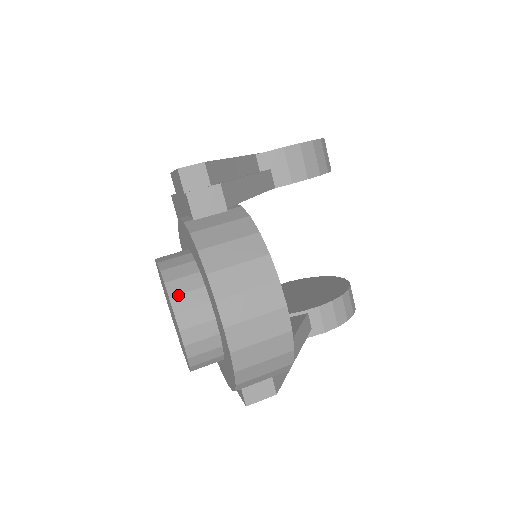
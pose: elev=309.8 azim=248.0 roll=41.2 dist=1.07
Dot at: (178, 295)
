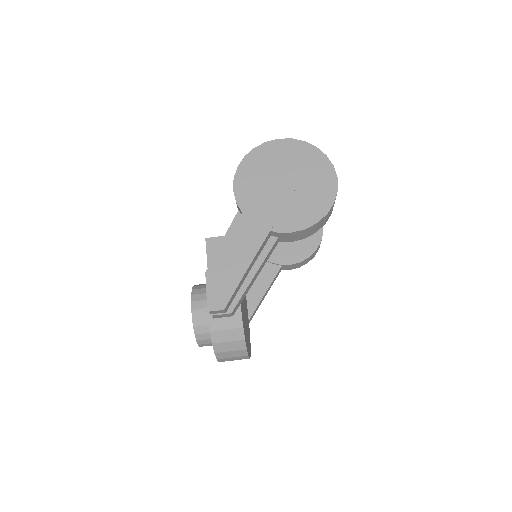
Dot at: (201, 340)
